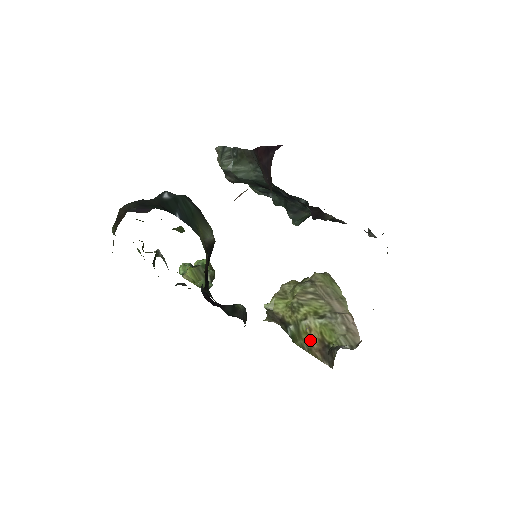
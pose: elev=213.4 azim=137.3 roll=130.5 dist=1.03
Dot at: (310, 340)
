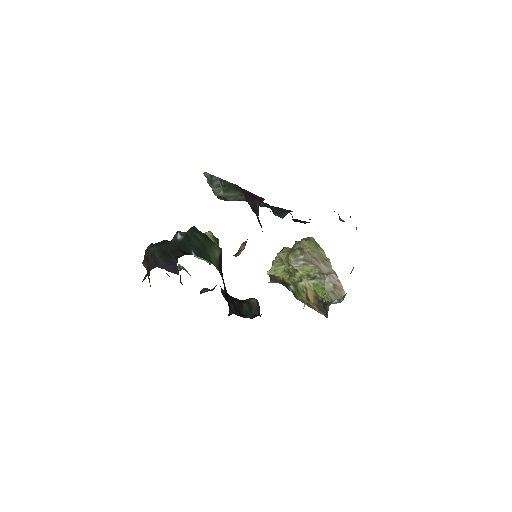
Dot at: (307, 297)
